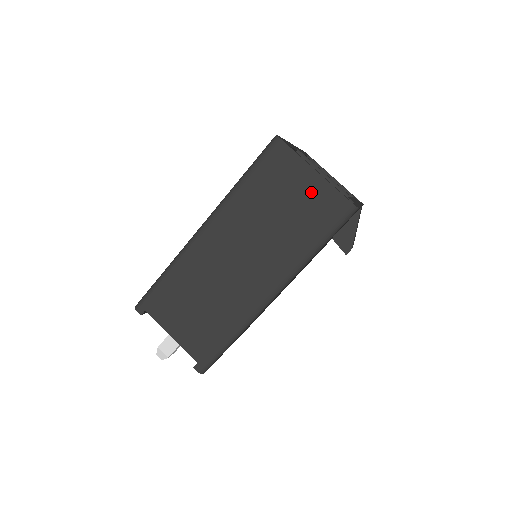
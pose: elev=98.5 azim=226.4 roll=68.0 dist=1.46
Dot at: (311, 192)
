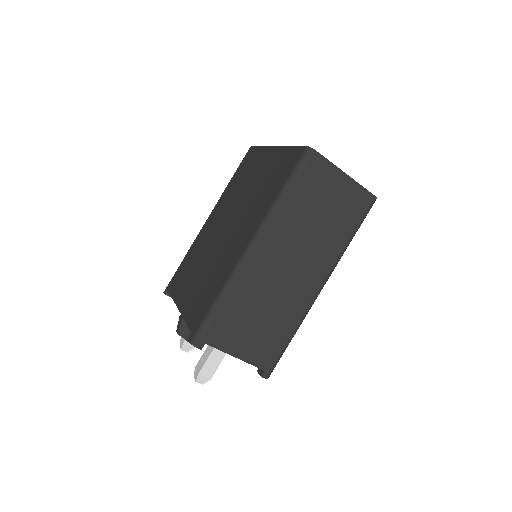
Dot at: (344, 193)
